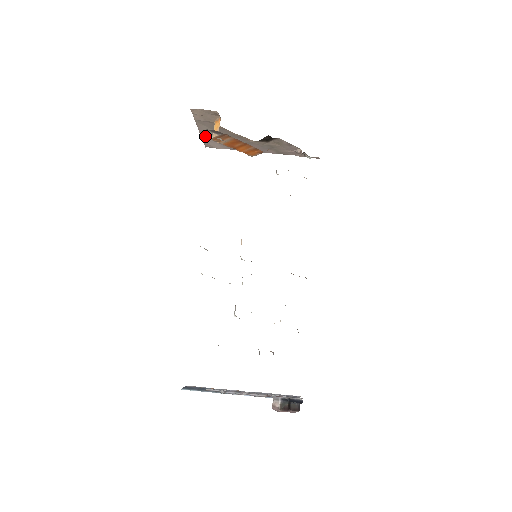
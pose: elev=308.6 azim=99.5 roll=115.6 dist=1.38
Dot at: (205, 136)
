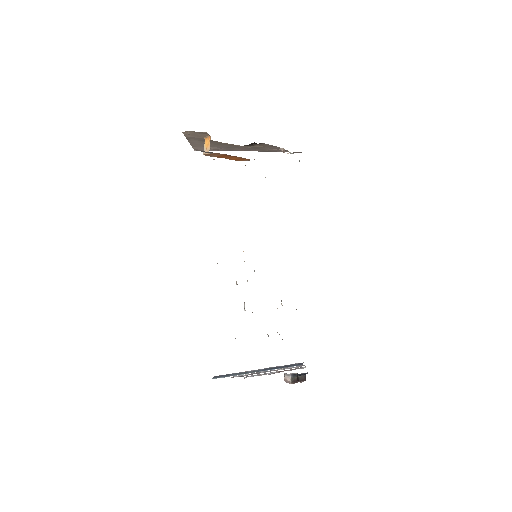
Dot at: (195, 145)
